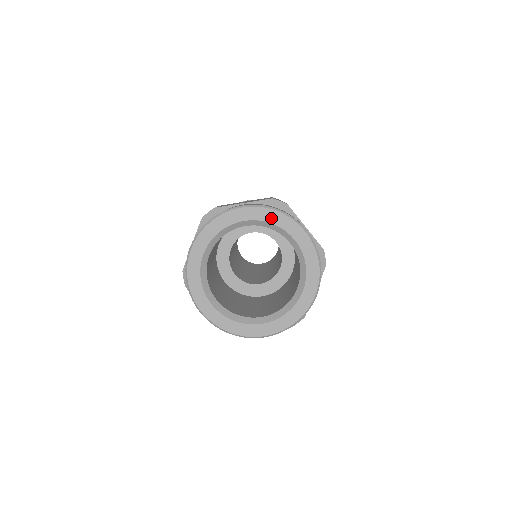
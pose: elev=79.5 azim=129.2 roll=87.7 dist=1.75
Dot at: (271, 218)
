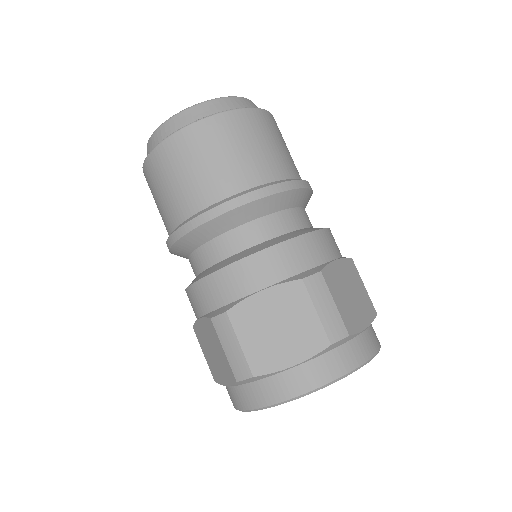
Dot at: occluded
